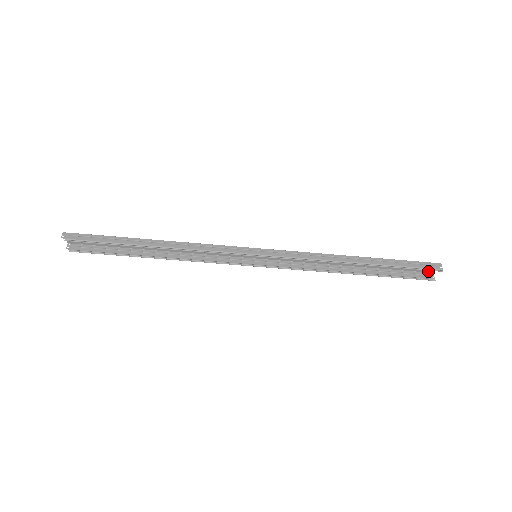
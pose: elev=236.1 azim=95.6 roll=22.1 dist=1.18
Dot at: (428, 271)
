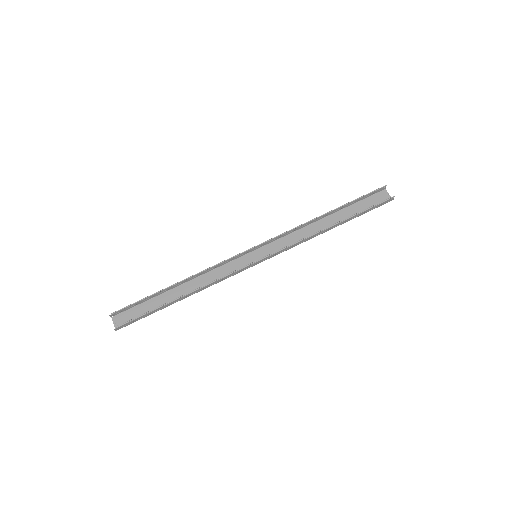
Dot at: (388, 201)
